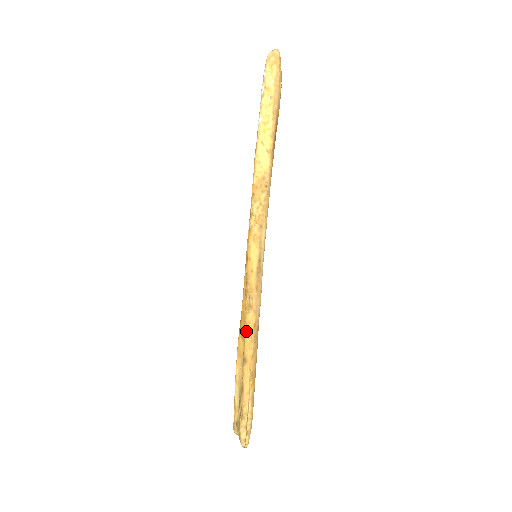
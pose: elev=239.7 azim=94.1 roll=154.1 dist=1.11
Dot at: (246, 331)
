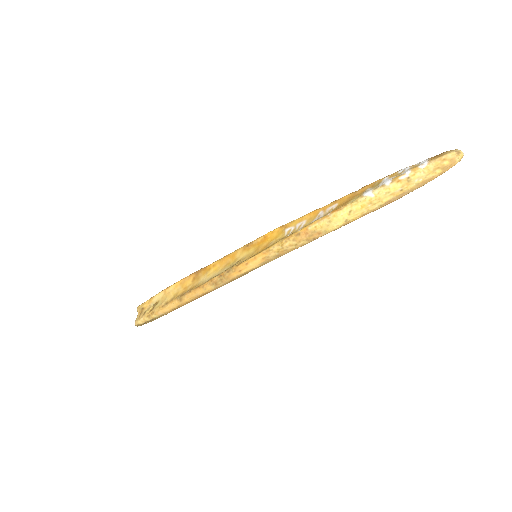
Dot at: (198, 290)
